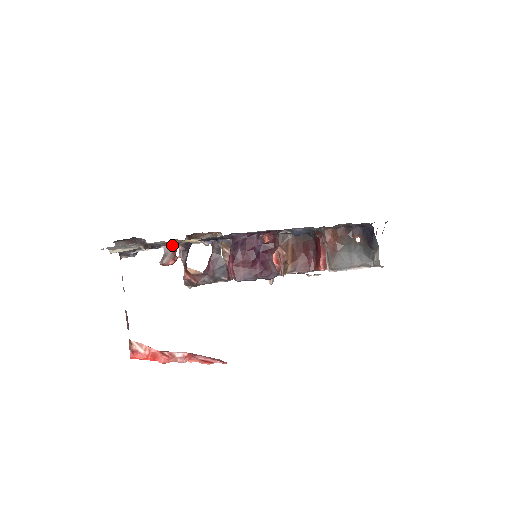
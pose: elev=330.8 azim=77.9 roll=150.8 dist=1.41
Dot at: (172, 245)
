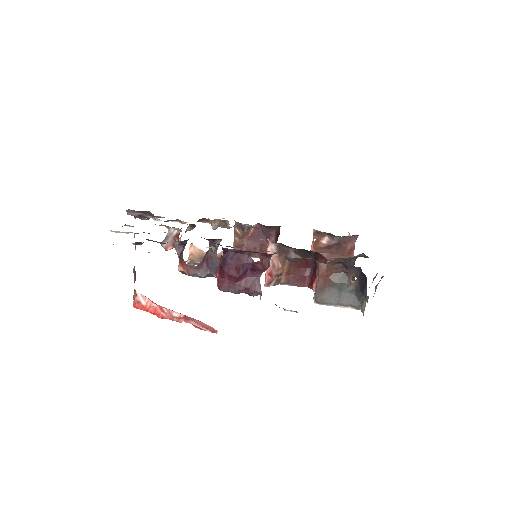
Dot at: (174, 230)
